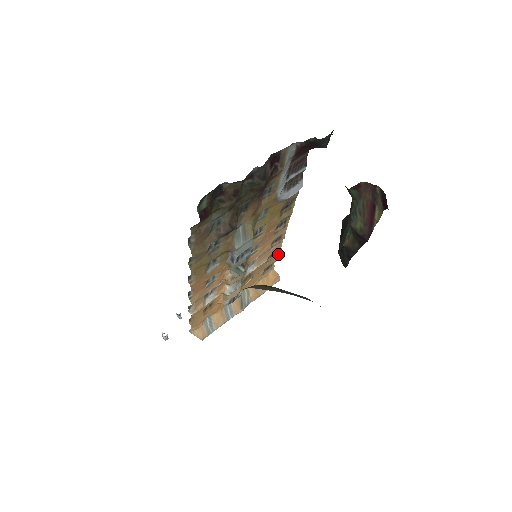
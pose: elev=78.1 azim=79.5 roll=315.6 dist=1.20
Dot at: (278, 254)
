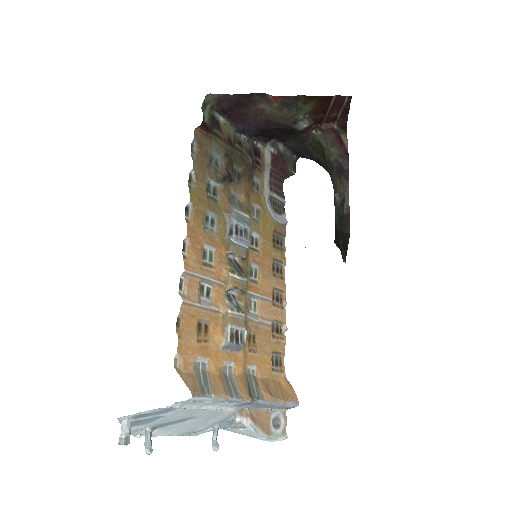
Dot at: (284, 339)
